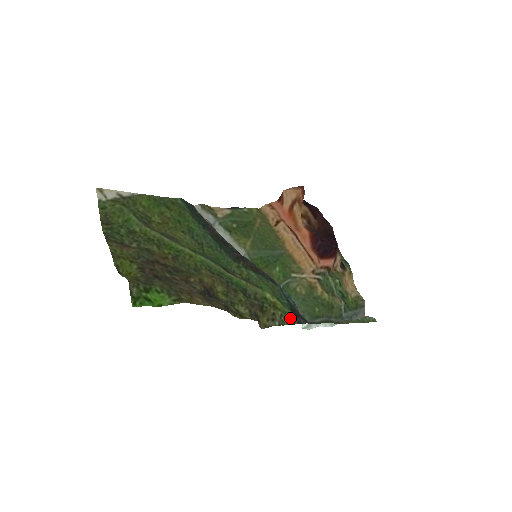
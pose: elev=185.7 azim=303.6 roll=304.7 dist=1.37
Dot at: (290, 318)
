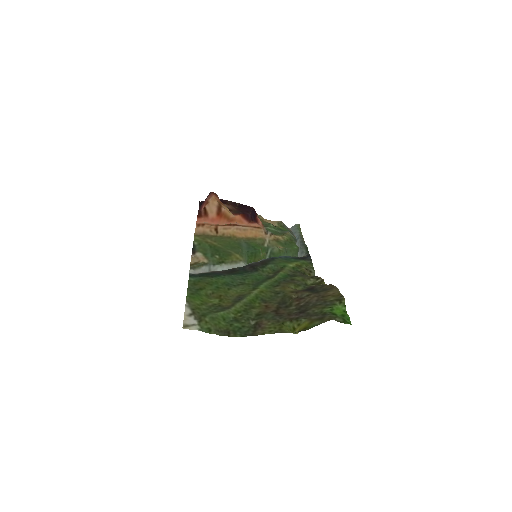
Dot at: (308, 263)
